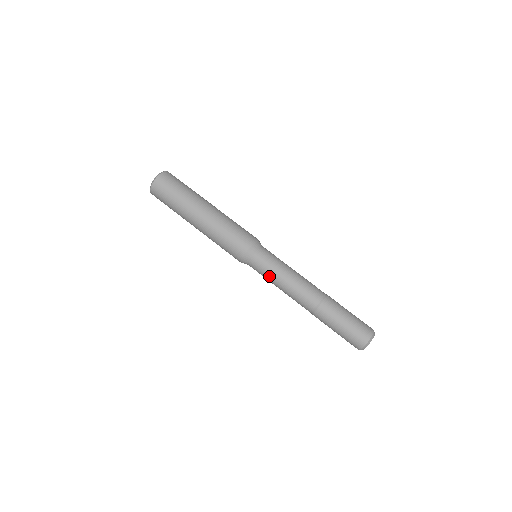
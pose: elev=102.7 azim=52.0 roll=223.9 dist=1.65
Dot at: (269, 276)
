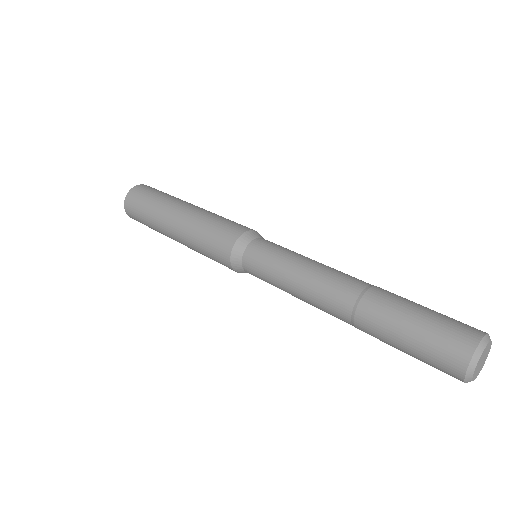
Dot at: (272, 281)
